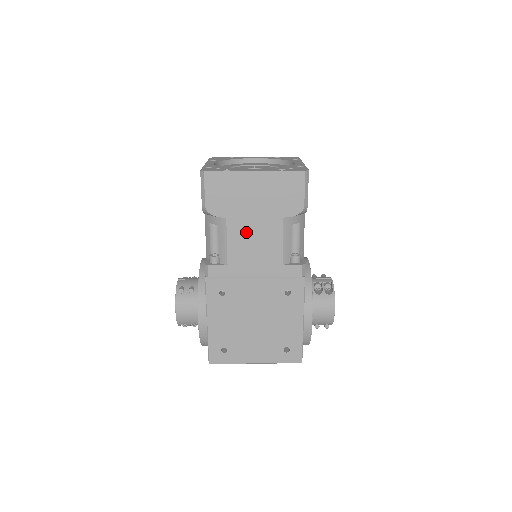
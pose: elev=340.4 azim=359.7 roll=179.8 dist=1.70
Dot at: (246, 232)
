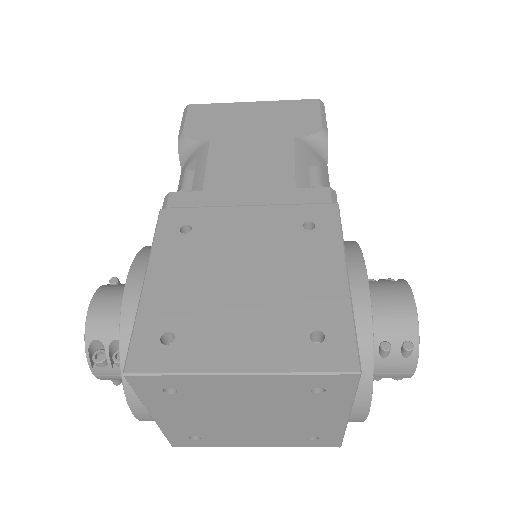
Dot at: (237, 154)
